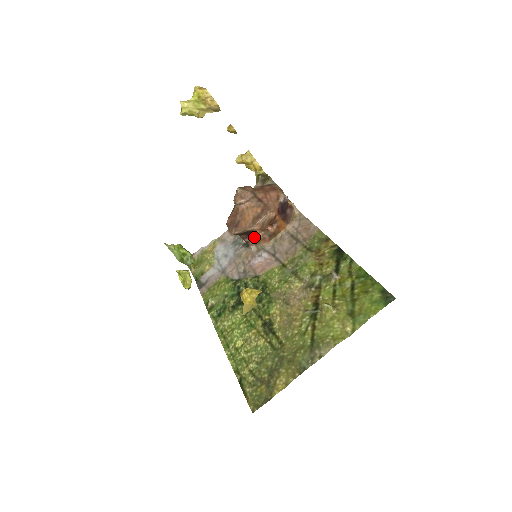
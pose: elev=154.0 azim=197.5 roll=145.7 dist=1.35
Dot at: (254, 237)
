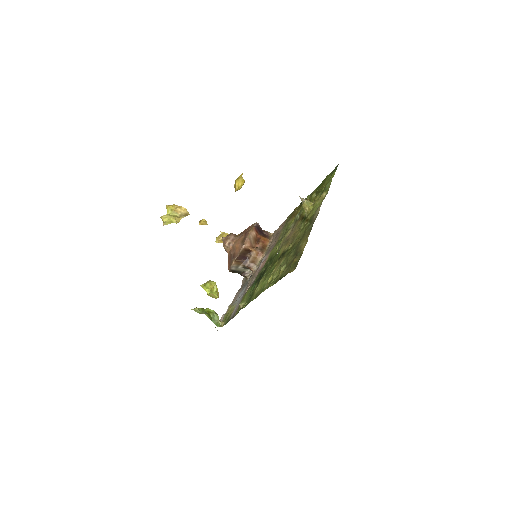
Dot at: (250, 257)
